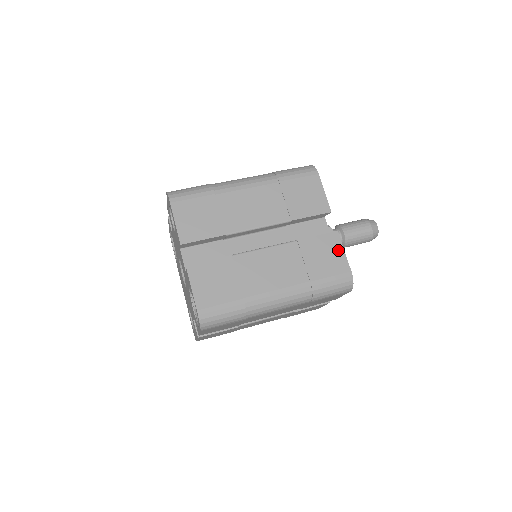
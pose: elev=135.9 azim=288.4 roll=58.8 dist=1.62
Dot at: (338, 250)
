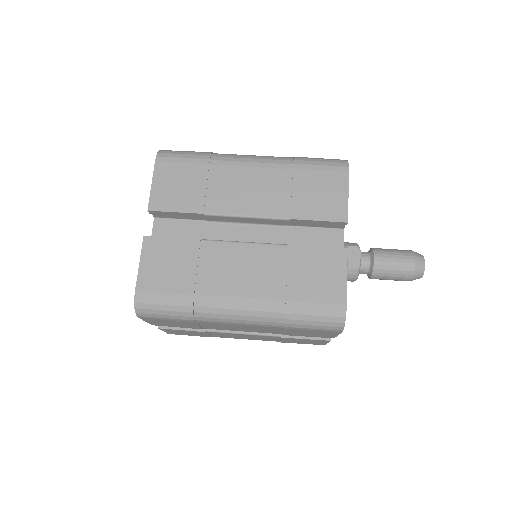
Dot at: (339, 273)
